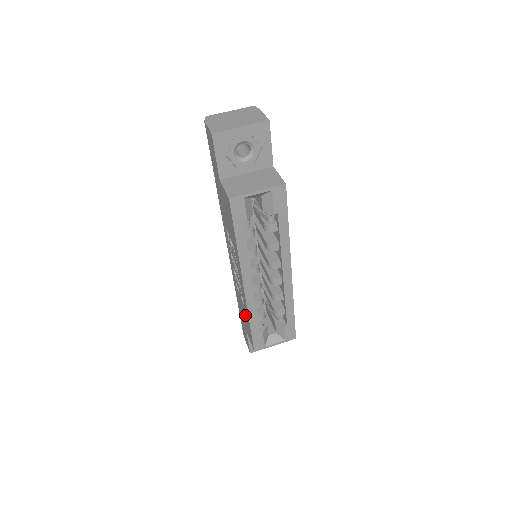
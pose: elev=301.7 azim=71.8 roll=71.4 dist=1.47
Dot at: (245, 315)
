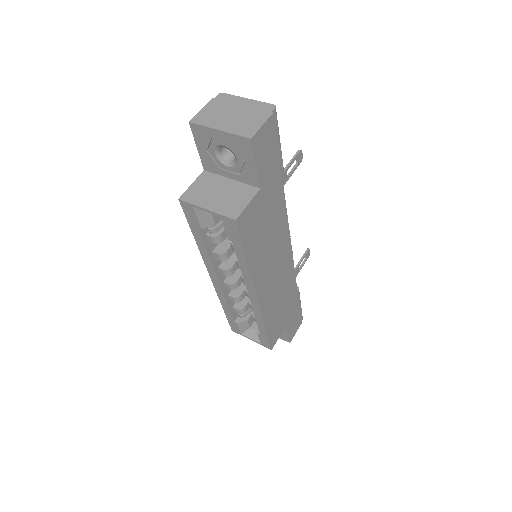
Dot at: occluded
